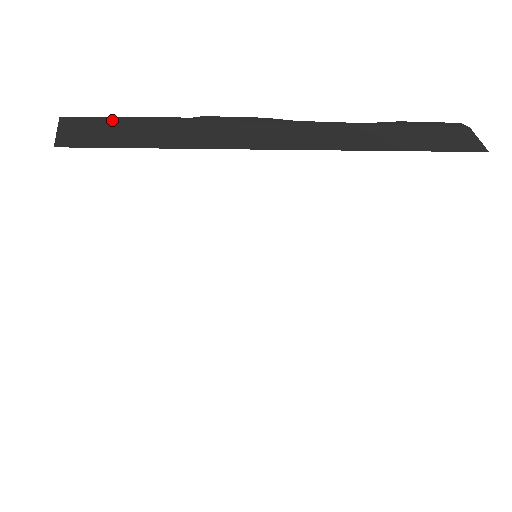
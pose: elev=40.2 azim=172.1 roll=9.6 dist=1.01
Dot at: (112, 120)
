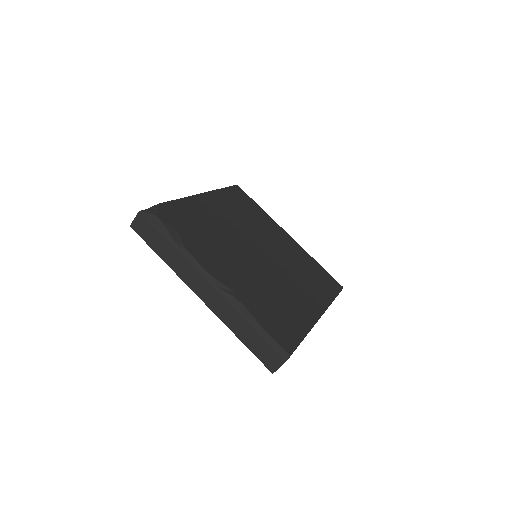
Dot at: (153, 227)
